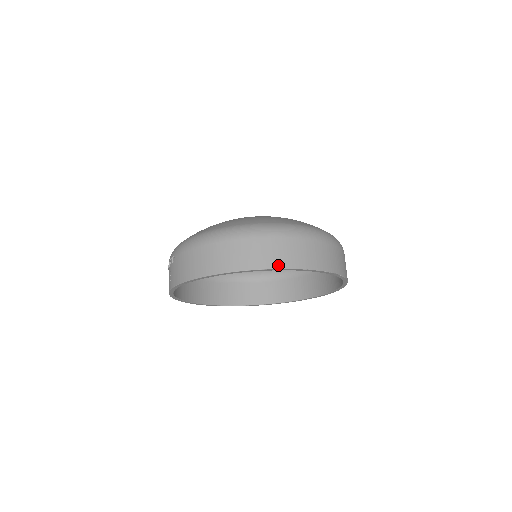
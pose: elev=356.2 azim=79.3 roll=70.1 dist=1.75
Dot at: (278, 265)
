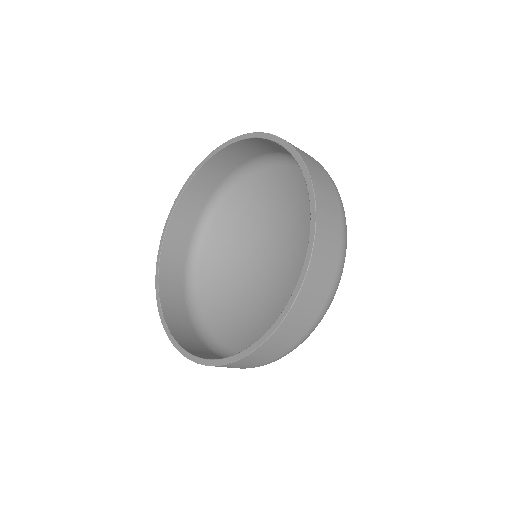
Dot at: occluded
